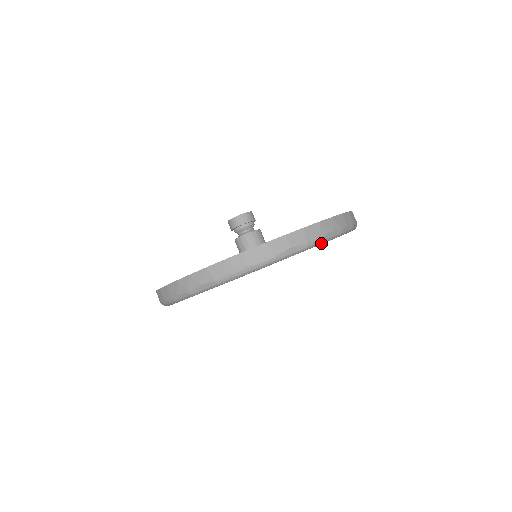
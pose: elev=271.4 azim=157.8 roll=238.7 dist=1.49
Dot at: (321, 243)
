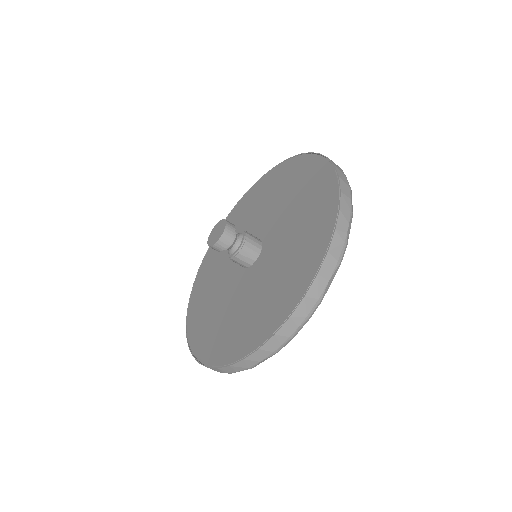
Dot at: (346, 246)
